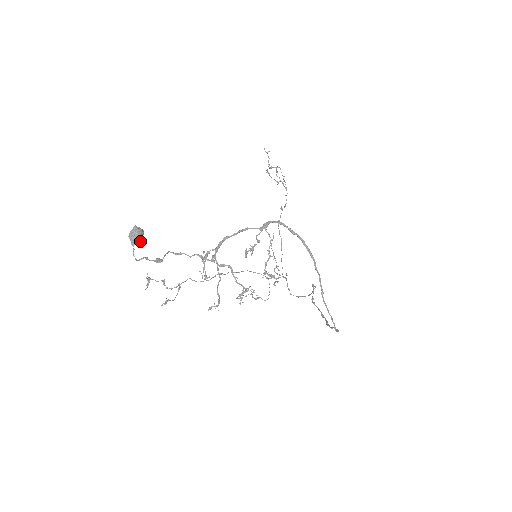
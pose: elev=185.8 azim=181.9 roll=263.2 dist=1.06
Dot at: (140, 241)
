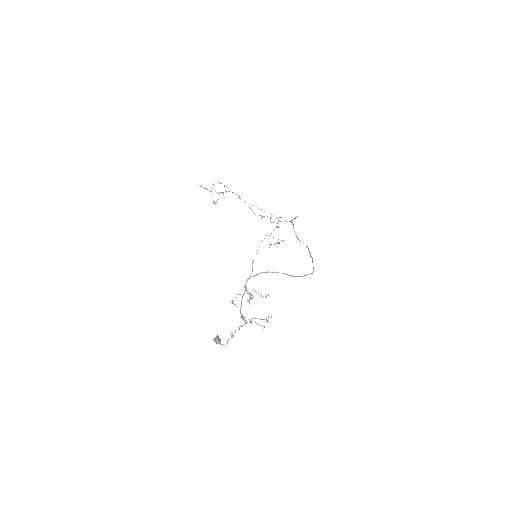
Dot at: (220, 340)
